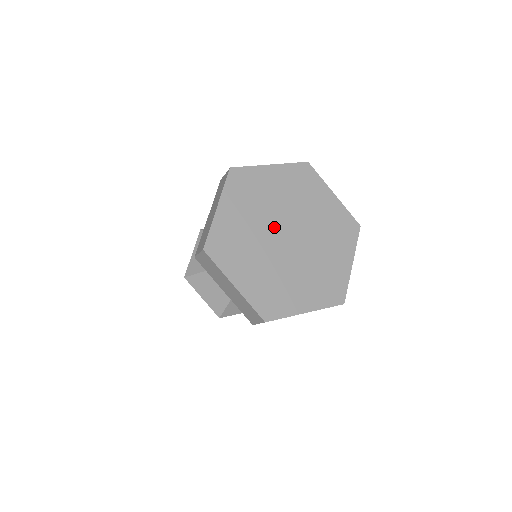
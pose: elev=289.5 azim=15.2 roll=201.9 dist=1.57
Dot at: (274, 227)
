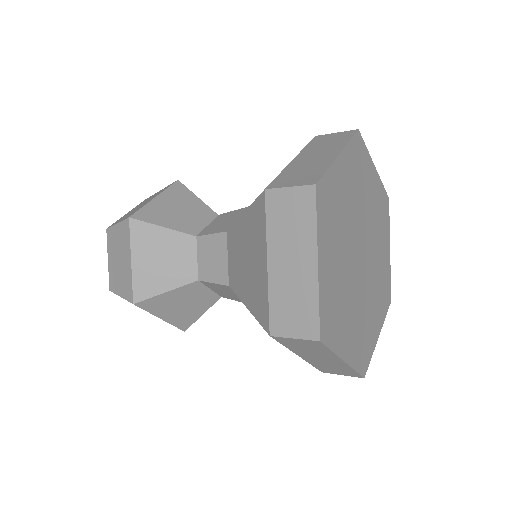
Dot at: (353, 251)
